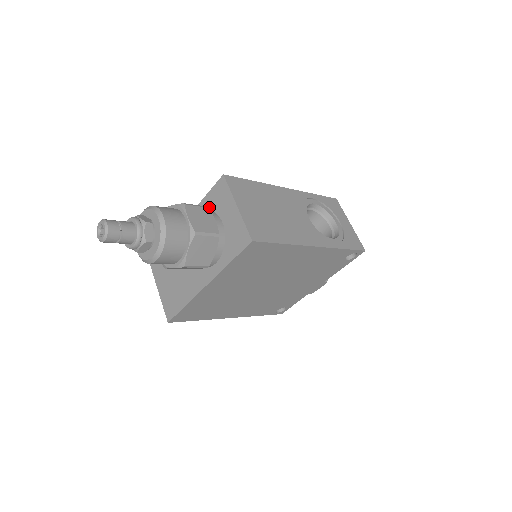
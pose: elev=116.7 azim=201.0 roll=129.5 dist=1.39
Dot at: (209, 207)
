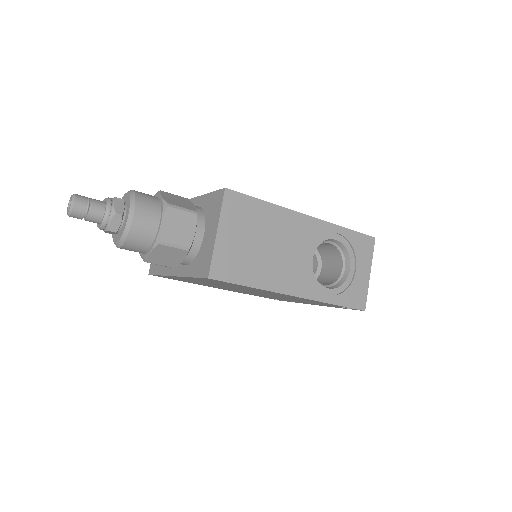
Dot at: (205, 208)
